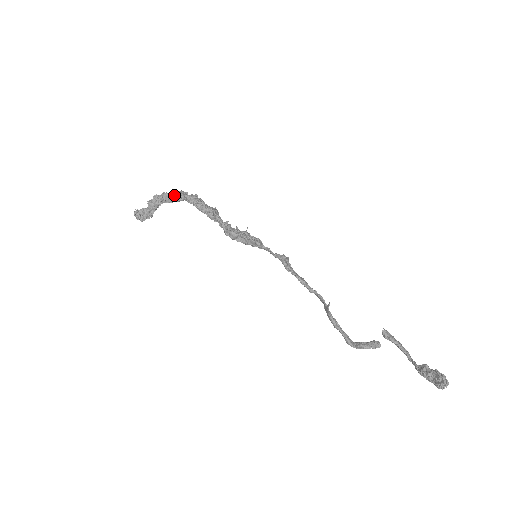
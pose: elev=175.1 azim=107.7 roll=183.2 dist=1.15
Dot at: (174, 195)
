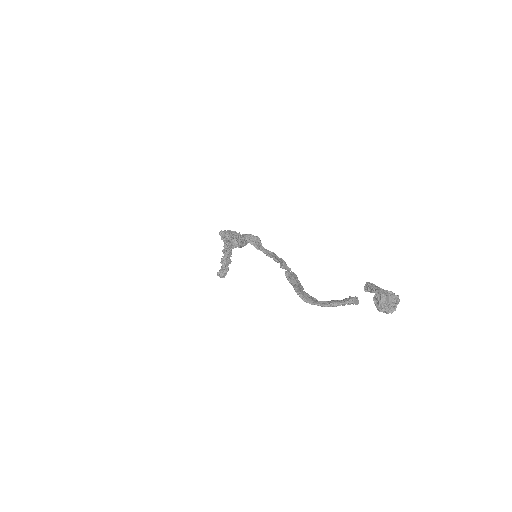
Dot at: occluded
